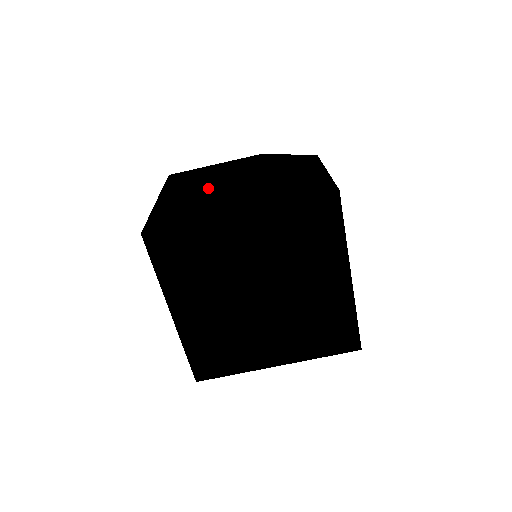
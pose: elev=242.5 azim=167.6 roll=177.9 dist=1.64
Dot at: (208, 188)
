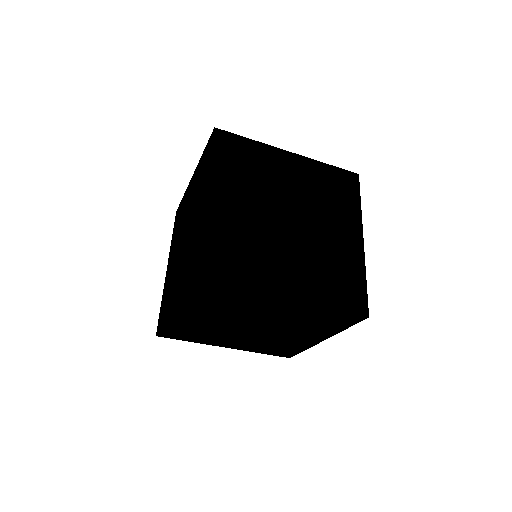
Dot at: occluded
